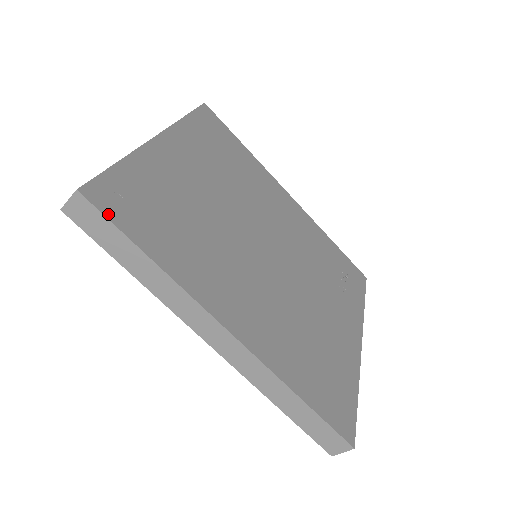
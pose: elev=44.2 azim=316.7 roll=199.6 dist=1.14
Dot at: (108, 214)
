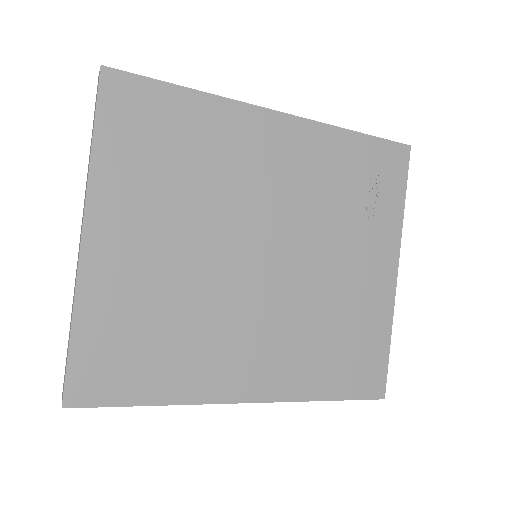
Dot at: (99, 403)
